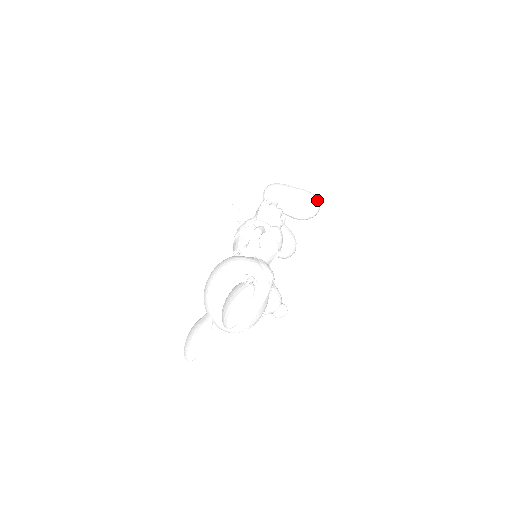
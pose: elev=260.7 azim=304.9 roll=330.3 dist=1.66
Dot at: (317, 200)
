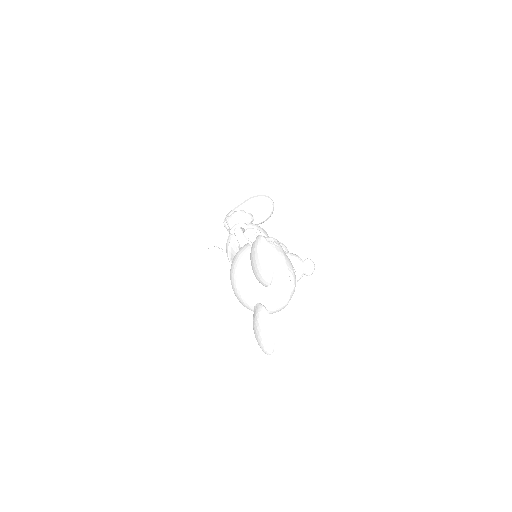
Dot at: (265, 195)
